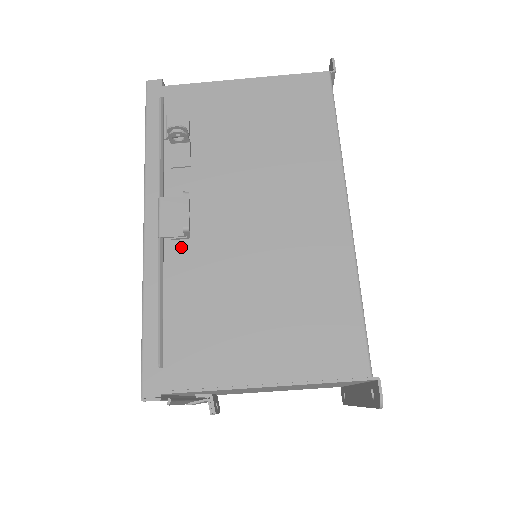
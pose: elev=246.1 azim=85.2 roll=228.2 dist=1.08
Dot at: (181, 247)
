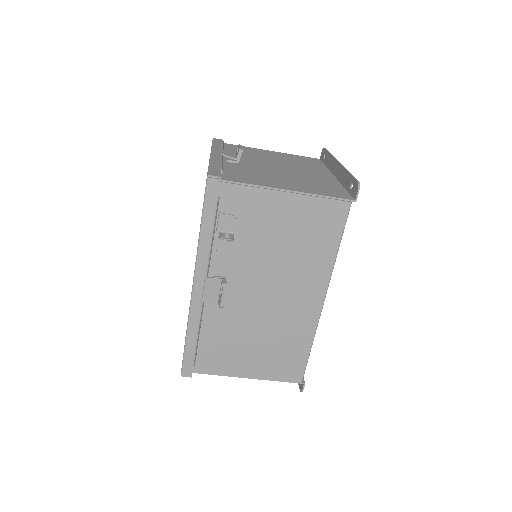
Dot at: (214, 305)
